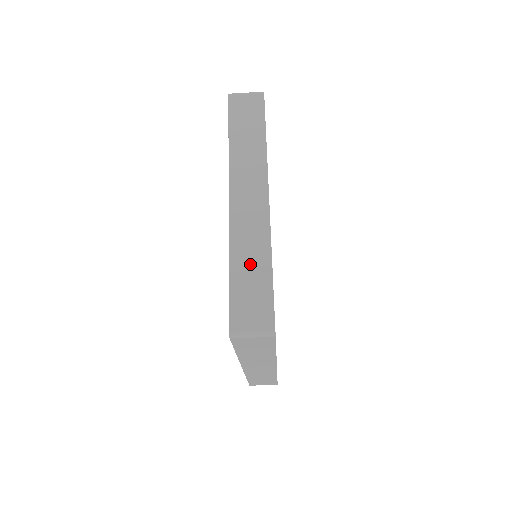
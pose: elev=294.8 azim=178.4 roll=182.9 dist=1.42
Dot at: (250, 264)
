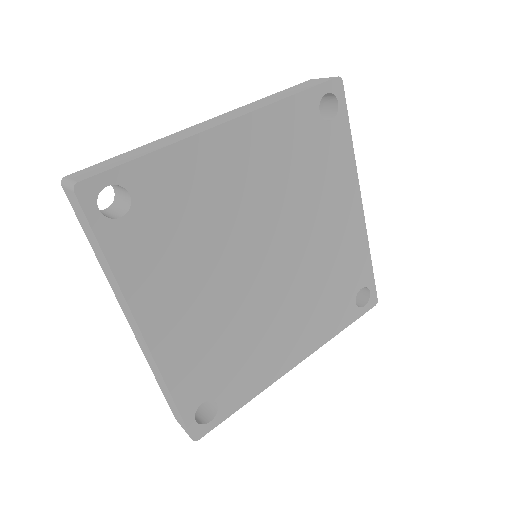
Dot at: (143, 150)
